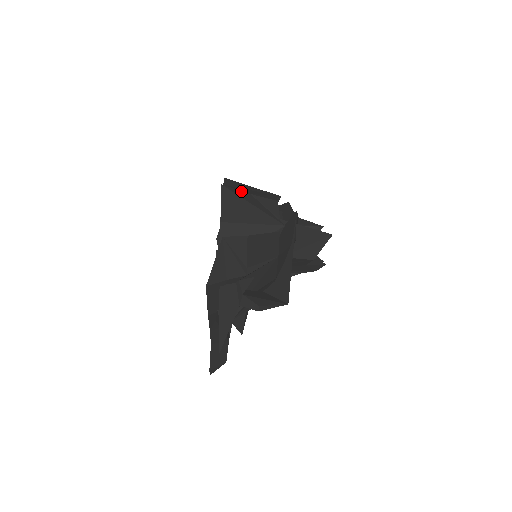
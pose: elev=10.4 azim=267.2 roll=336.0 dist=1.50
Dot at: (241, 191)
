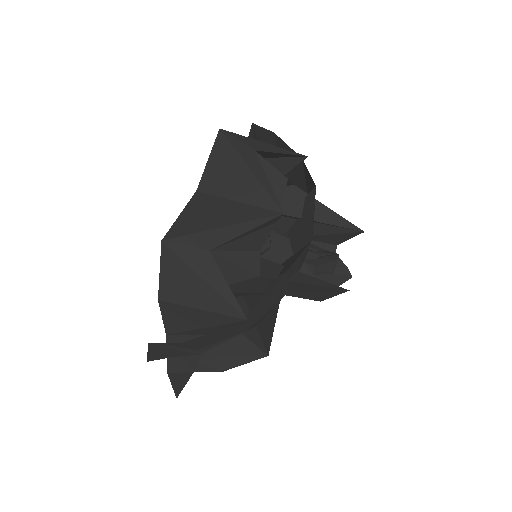
Dot at: (194, 248)
